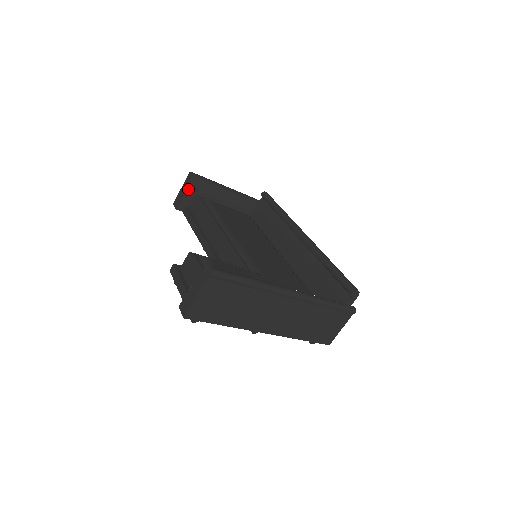
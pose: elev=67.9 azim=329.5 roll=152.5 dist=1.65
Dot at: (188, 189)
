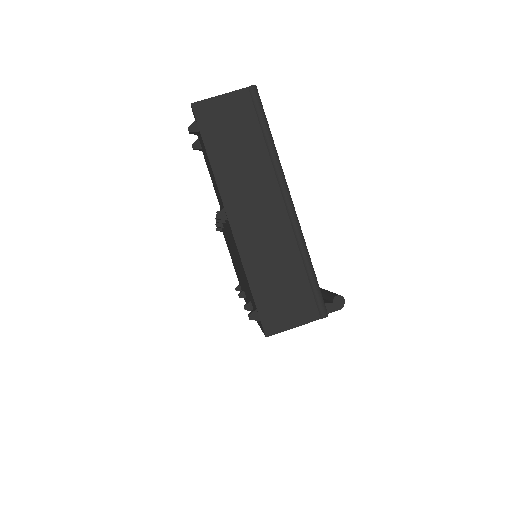
Dot at: occluded
